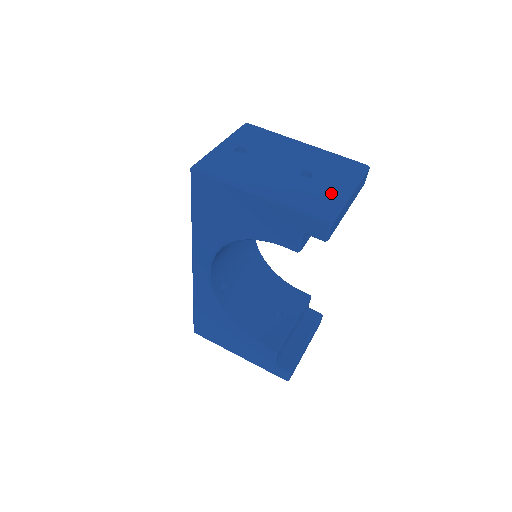
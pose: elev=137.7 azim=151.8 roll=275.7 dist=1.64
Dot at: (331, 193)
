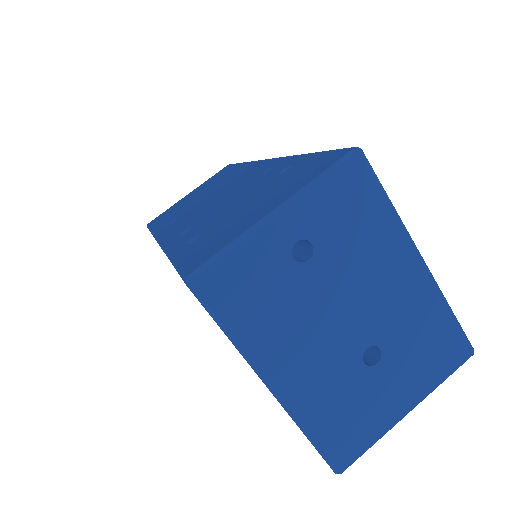
Dot at: (380, 412)
